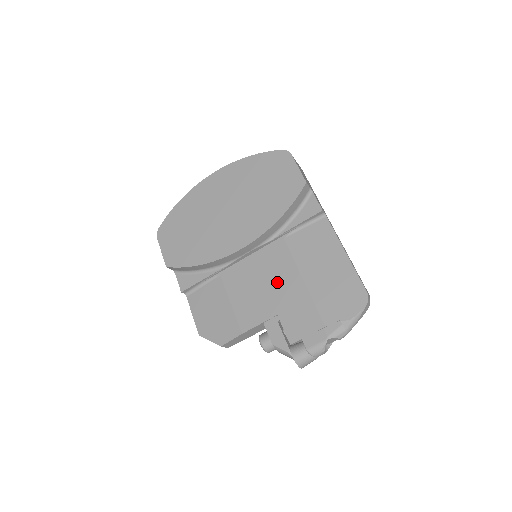
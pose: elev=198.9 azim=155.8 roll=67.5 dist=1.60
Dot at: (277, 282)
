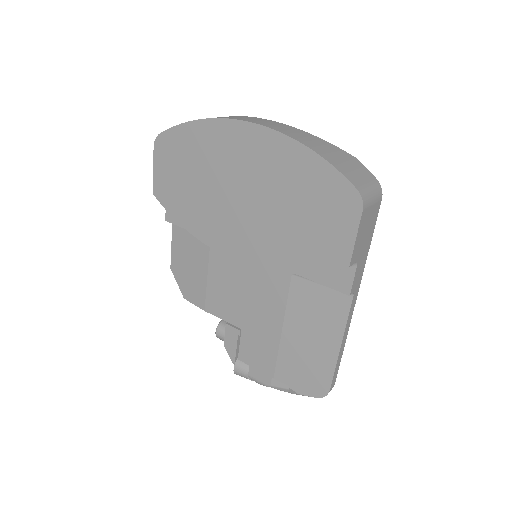
Dot at: (258, 305)
